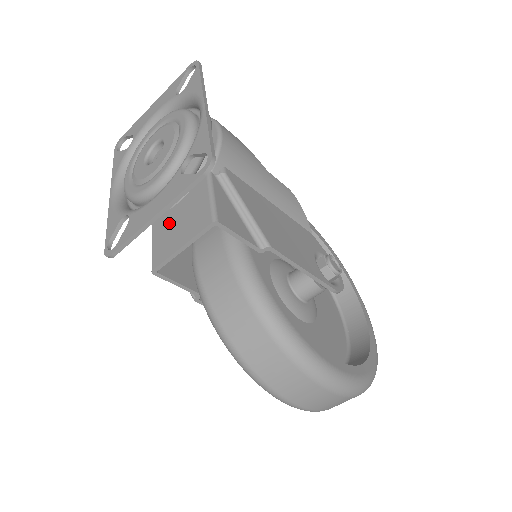
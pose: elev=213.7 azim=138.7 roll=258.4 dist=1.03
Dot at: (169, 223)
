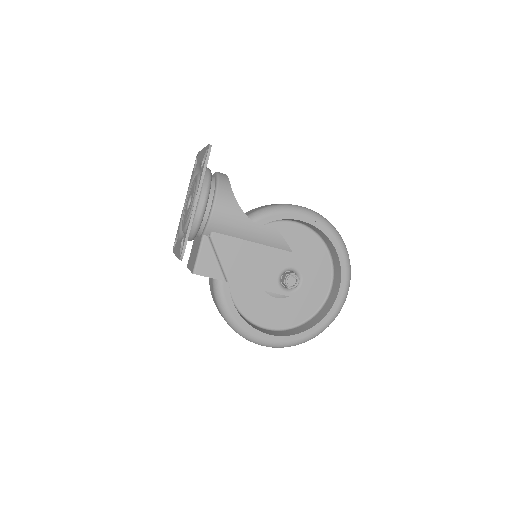
Dot at: (194, 246)
